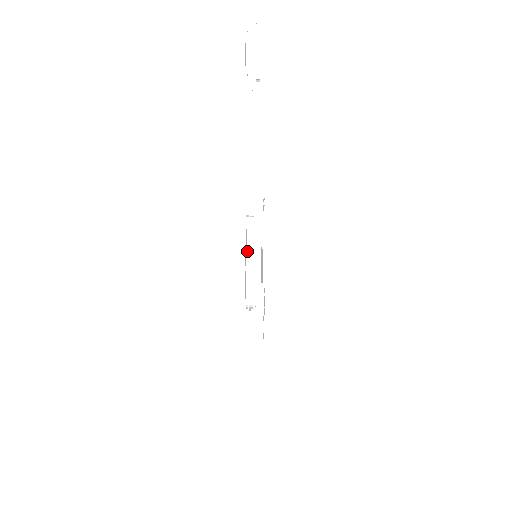
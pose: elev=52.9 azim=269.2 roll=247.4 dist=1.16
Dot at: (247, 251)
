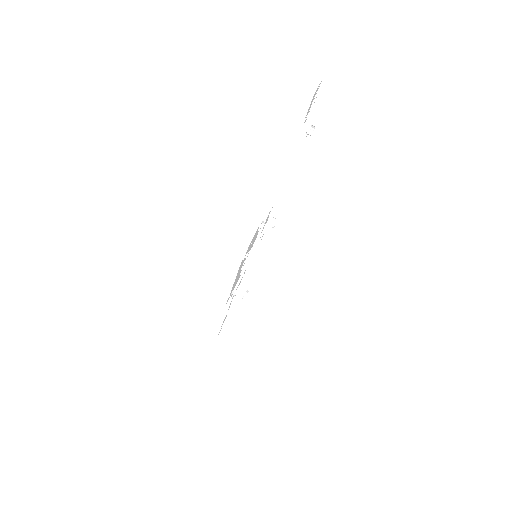
Dot at: occluded
